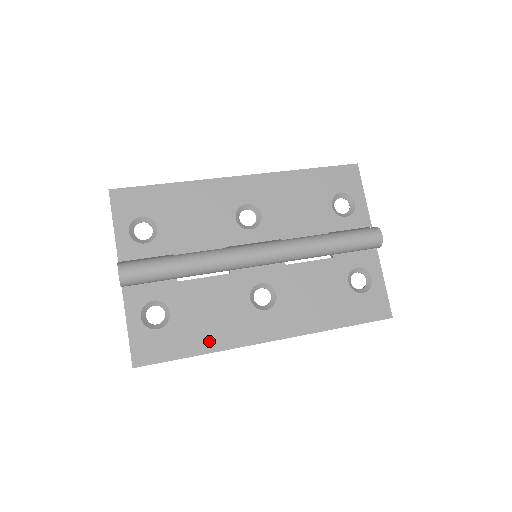
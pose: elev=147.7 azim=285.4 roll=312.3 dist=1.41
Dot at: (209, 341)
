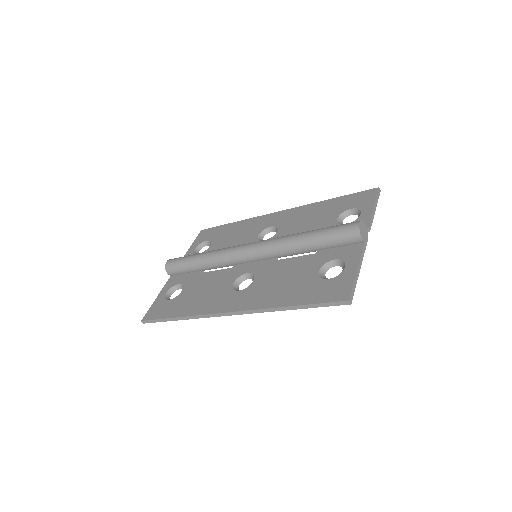
Dot at: (190, 309)
